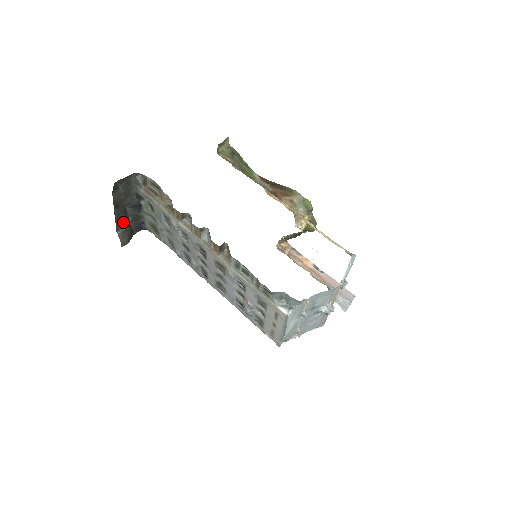
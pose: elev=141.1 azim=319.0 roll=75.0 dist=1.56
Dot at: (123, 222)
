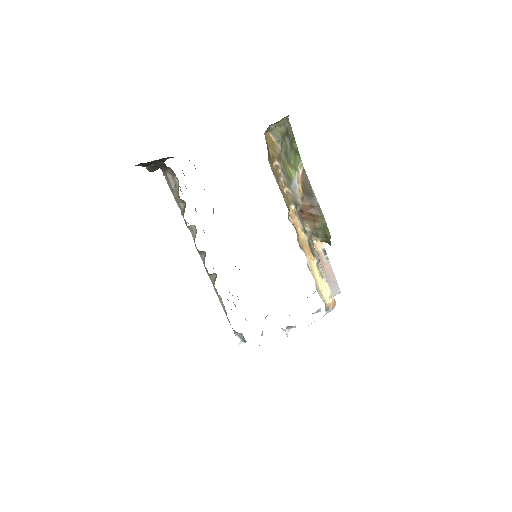
Dot at: (151, 163)
